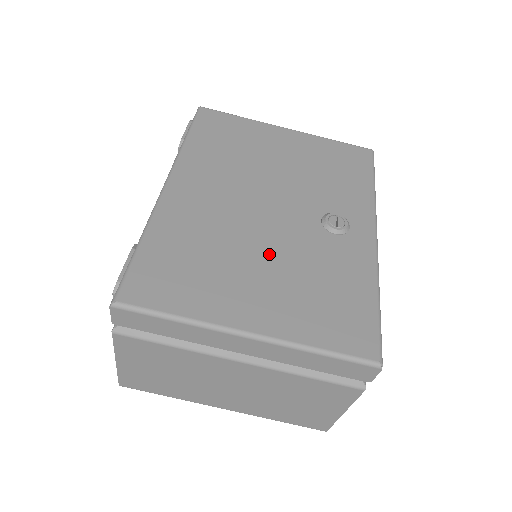
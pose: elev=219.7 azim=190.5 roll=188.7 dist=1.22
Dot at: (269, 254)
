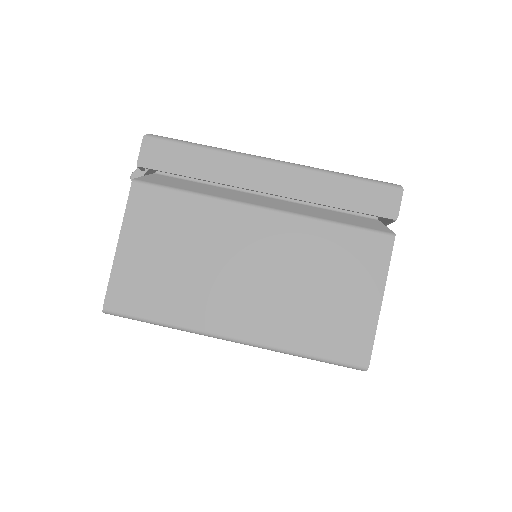
Dot at: occluded
